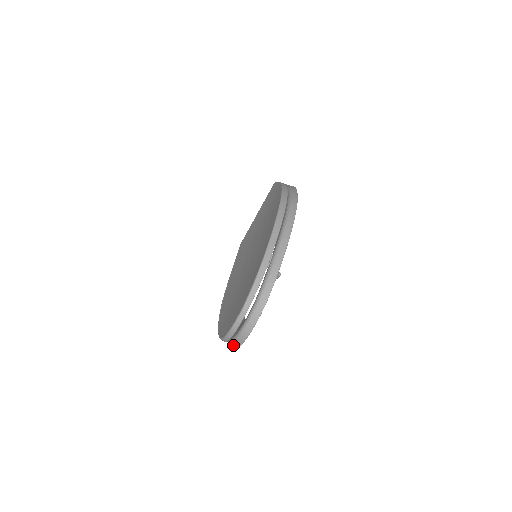
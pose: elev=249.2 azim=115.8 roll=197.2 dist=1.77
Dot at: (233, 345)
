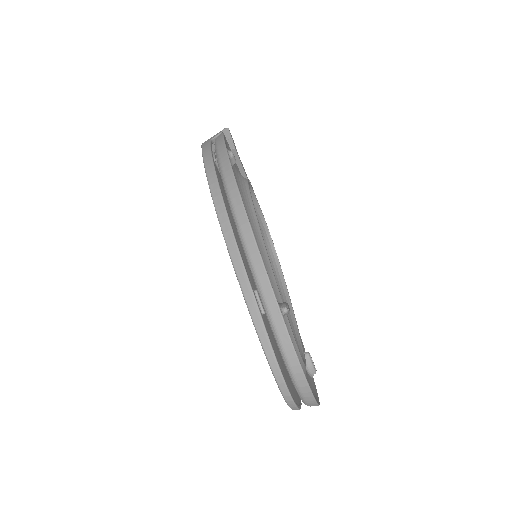
Dot at: occluded
